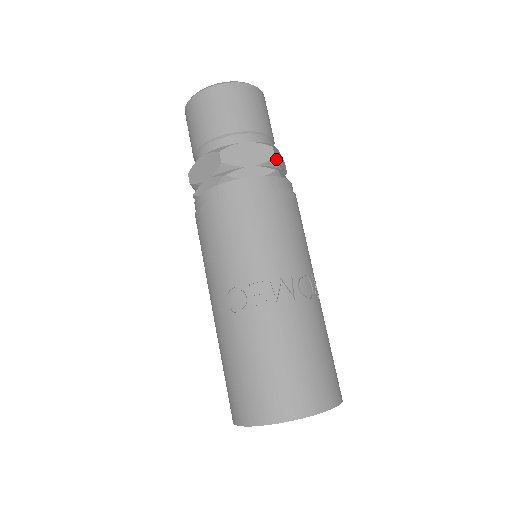
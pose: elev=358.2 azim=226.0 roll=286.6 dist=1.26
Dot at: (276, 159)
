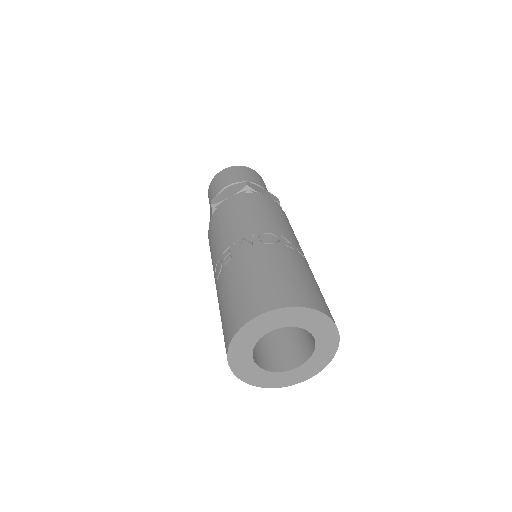
Dot at: (250, 187)
